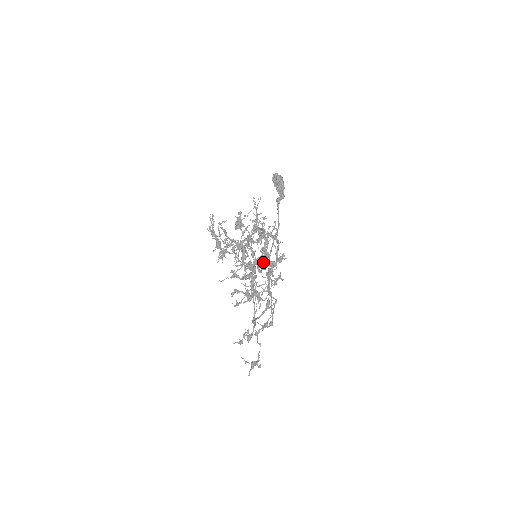
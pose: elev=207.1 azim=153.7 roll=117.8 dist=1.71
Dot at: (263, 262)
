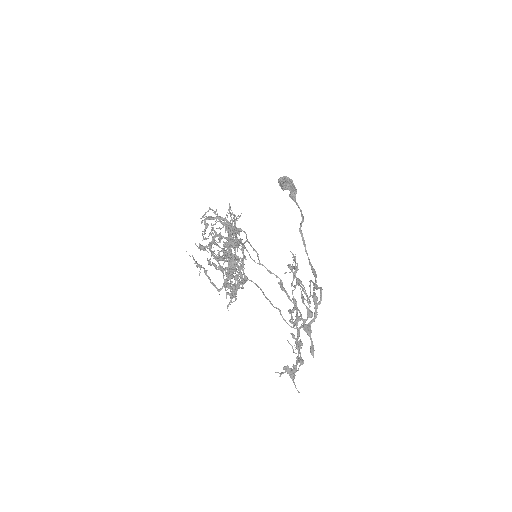
Dot at: (199, 245)
